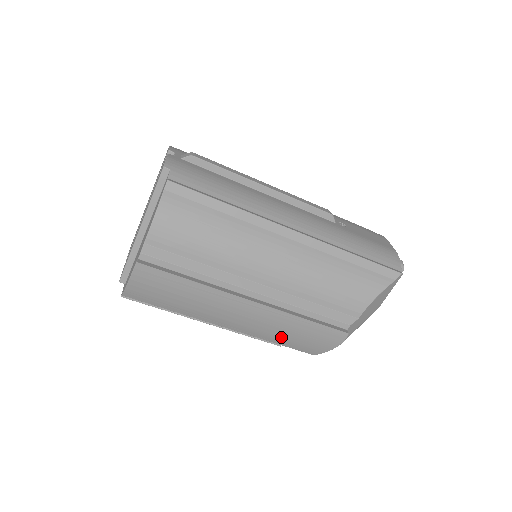
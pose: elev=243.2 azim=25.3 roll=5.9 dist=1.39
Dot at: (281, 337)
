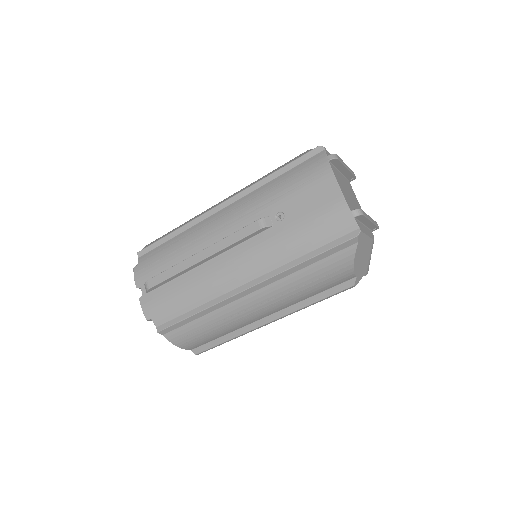
Dot at: occluded
